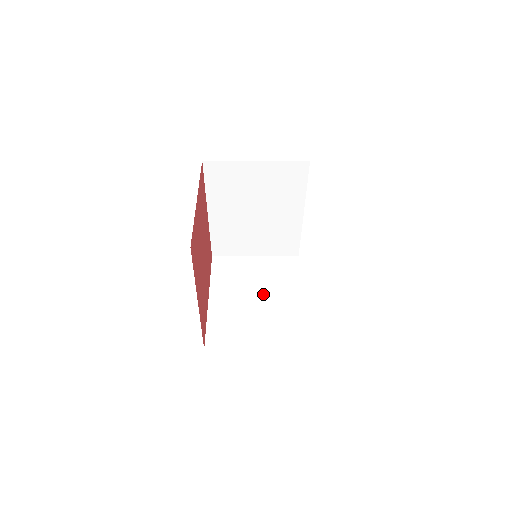
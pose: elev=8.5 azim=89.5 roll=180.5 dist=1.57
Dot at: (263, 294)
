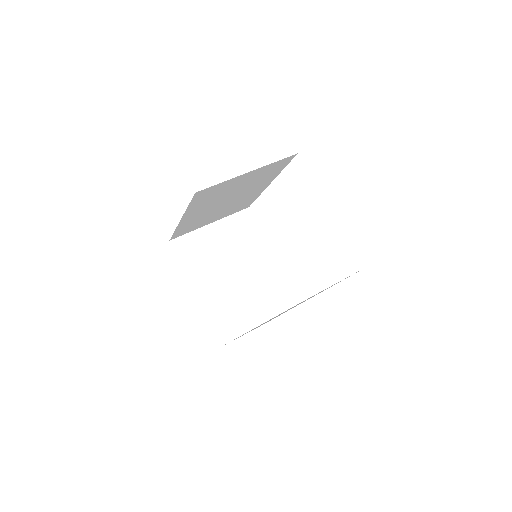
Dot at: (240, 265)
